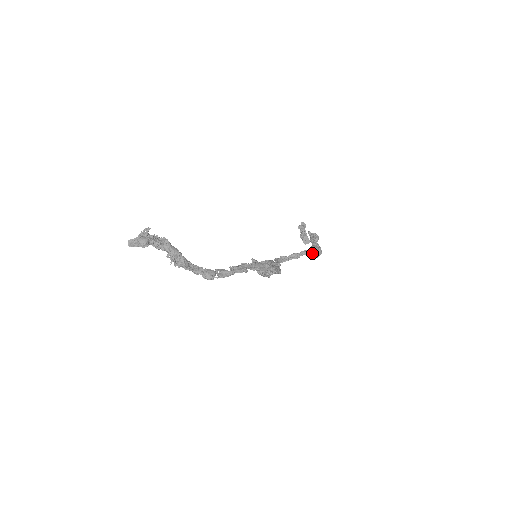
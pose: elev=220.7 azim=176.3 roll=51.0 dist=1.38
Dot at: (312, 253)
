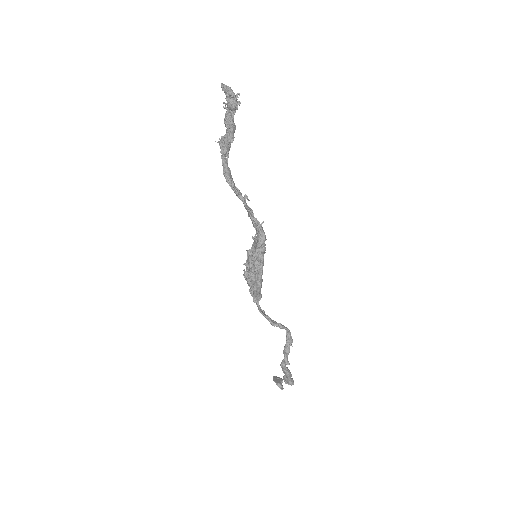
Dot at: (291, 340)
